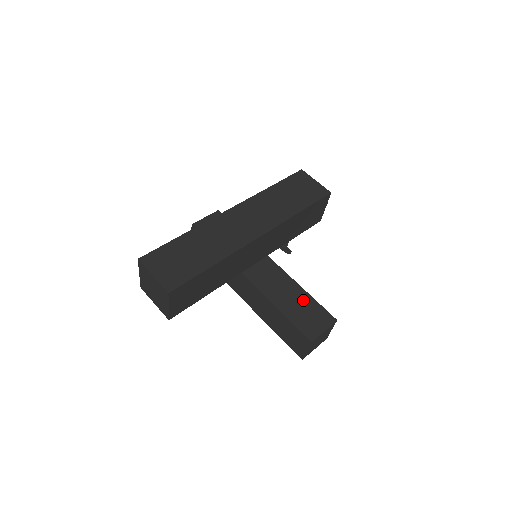
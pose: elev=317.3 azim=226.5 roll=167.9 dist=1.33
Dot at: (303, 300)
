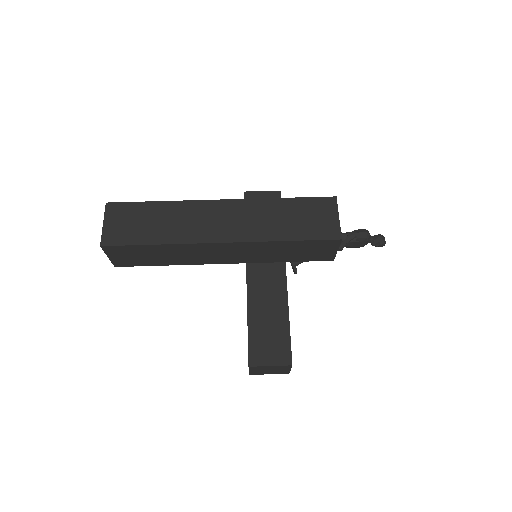
Dot at: (278, 324)
